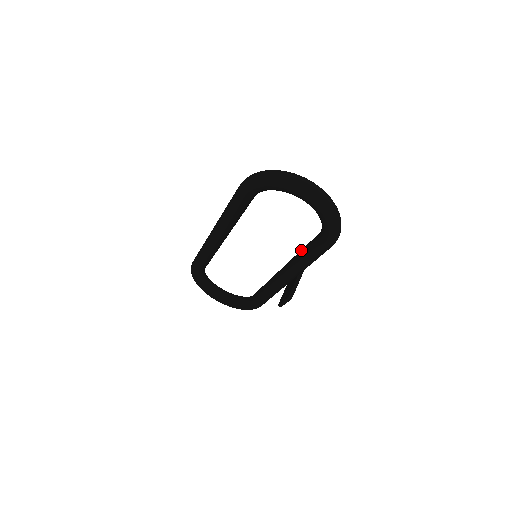
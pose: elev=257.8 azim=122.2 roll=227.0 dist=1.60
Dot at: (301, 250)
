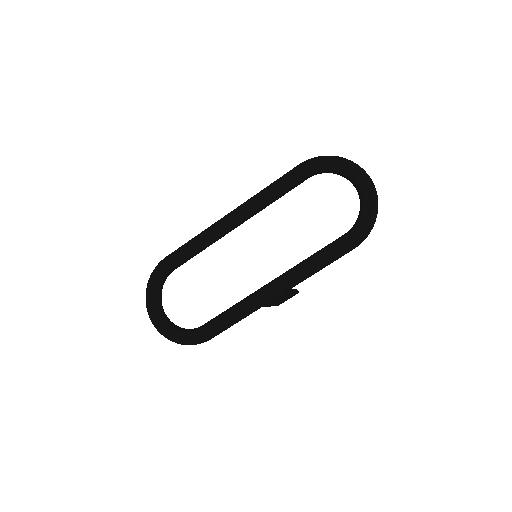
Dot at: (315, 253)
